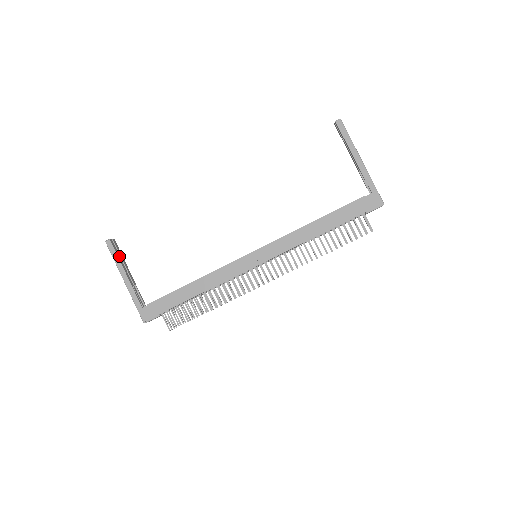
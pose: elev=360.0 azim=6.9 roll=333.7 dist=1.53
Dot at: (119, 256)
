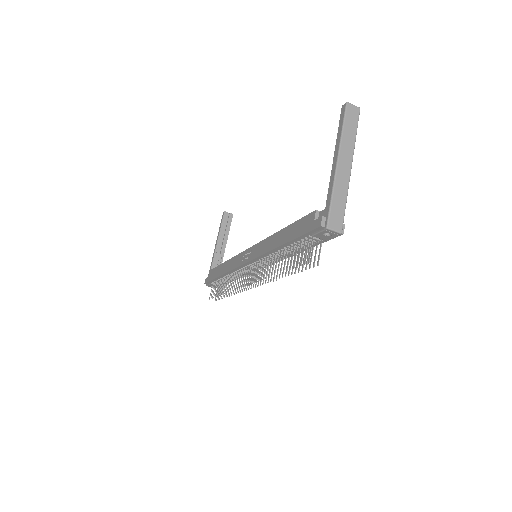
Dot at: (224, 227)
